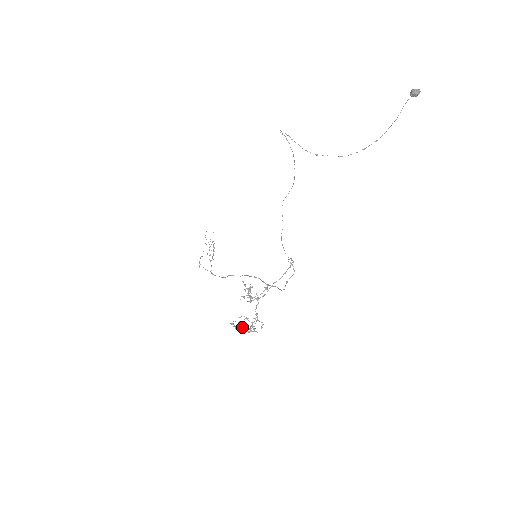
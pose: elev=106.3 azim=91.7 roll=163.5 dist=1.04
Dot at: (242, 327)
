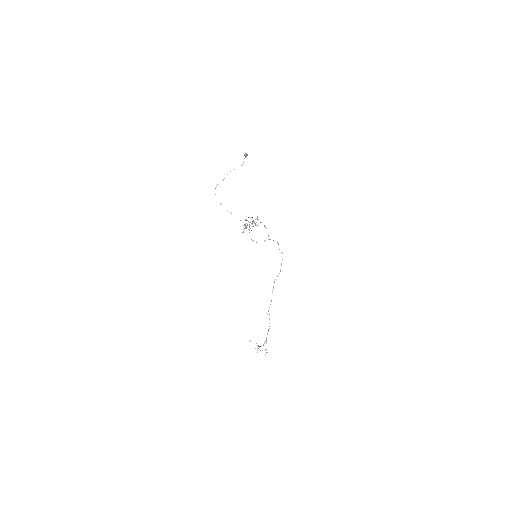
Dot at: (249, 224)
